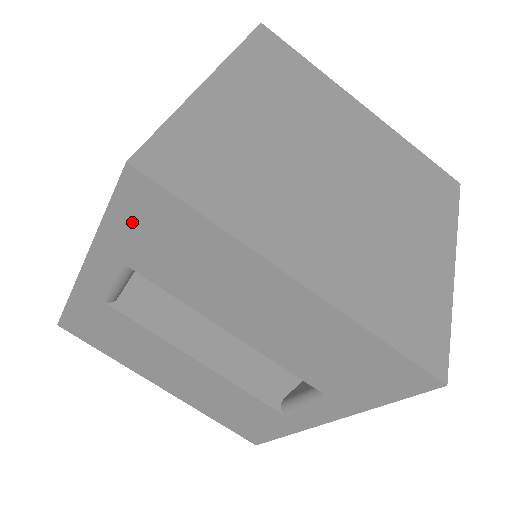
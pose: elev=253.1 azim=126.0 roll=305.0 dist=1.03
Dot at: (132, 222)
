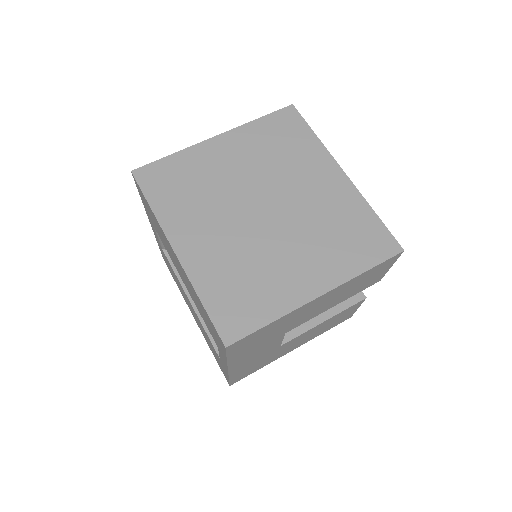
Dot at: (144, 202)
